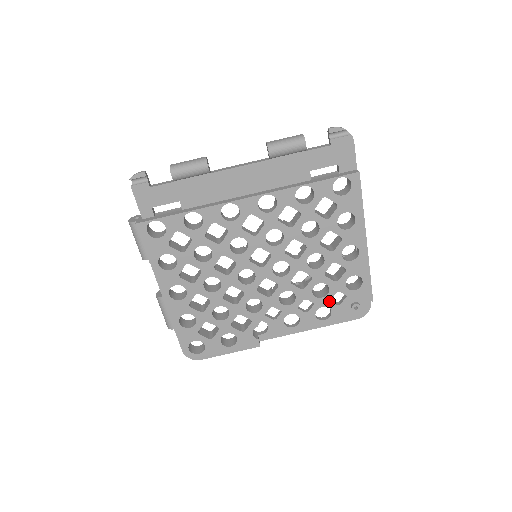
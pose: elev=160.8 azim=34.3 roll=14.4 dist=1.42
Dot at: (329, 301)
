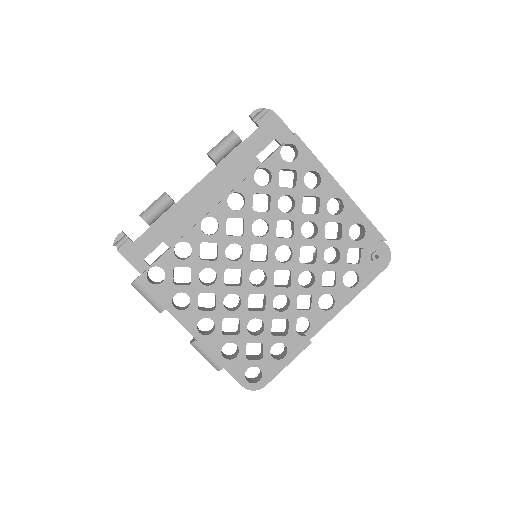
Dot at: (346, 262)
